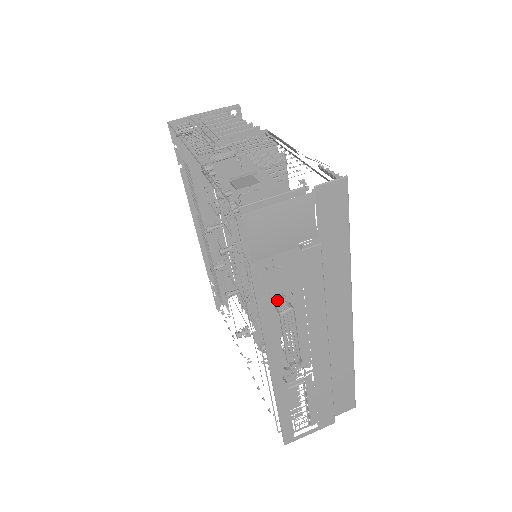
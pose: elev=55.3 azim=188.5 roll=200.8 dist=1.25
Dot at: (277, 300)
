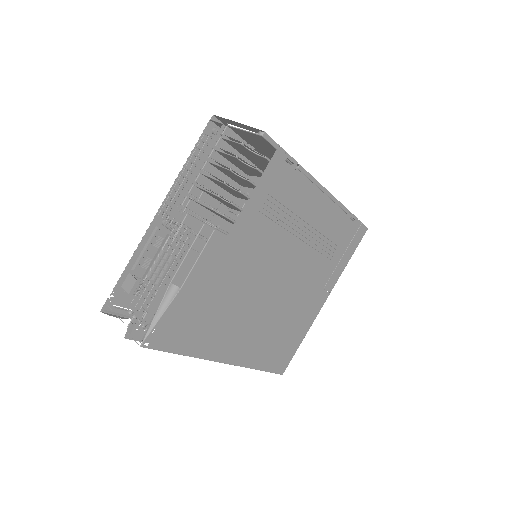
Dot at: occluded
